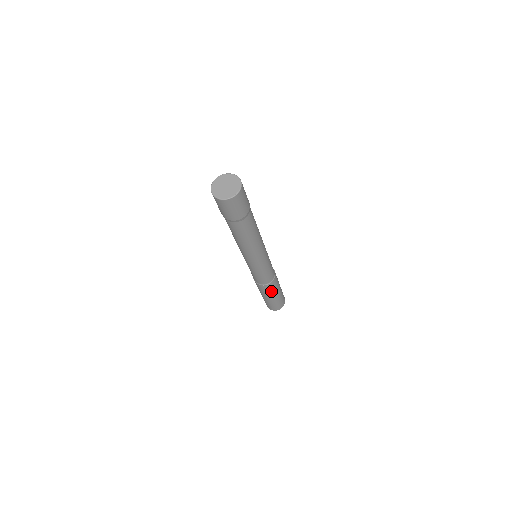
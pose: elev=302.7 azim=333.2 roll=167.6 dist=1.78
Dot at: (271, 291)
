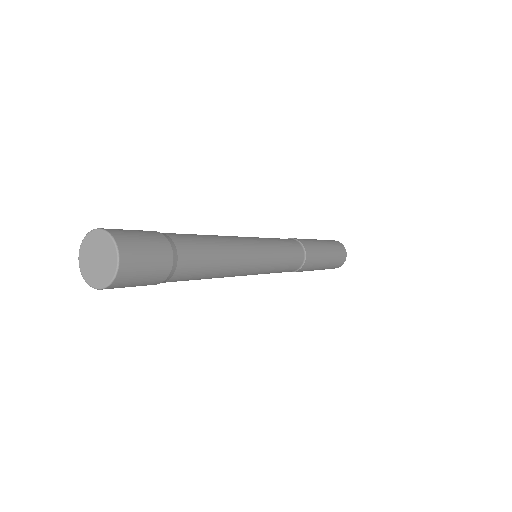
Dot at: occluded
